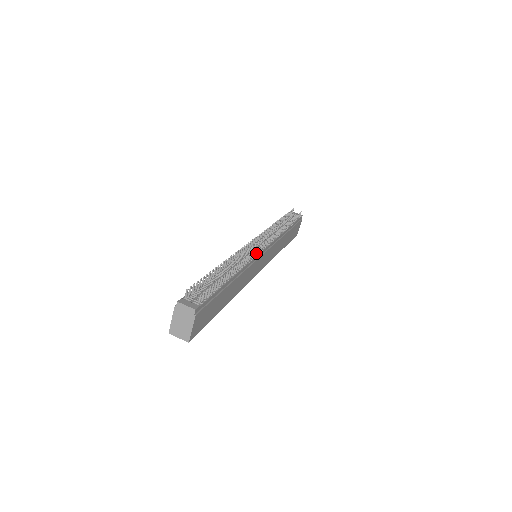
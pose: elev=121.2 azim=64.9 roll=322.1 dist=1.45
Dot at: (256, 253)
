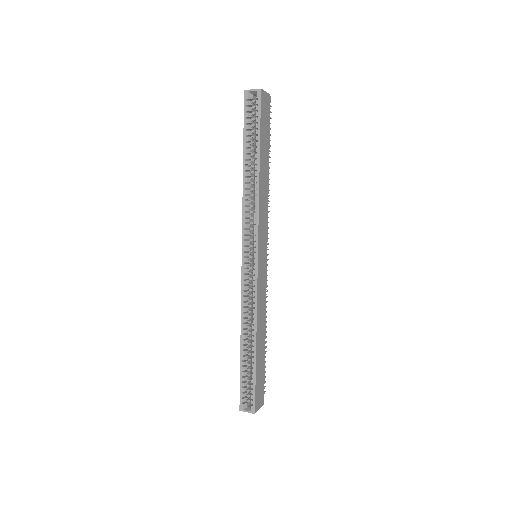
Dot at: occluded
